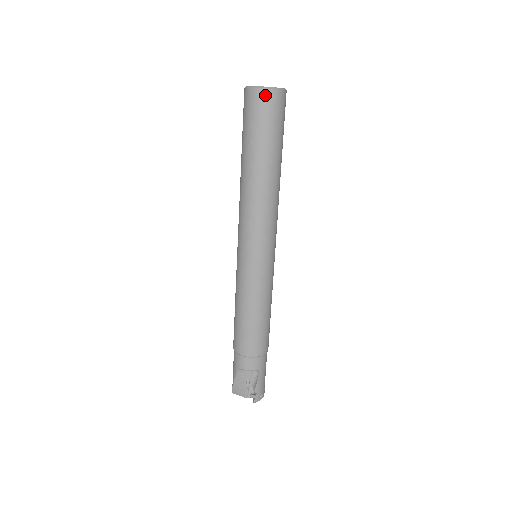
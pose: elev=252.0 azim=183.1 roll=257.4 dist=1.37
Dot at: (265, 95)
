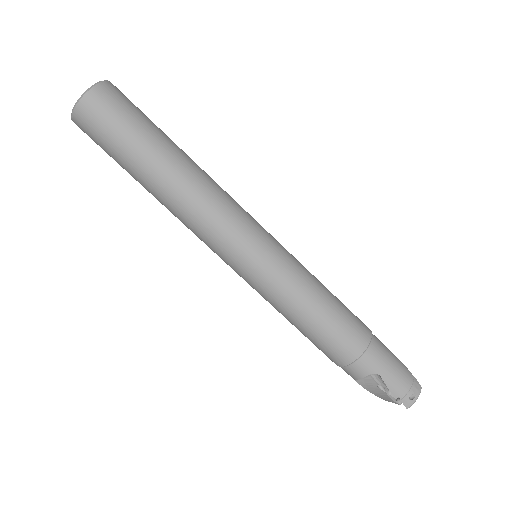
Dot at: (79, 117)
